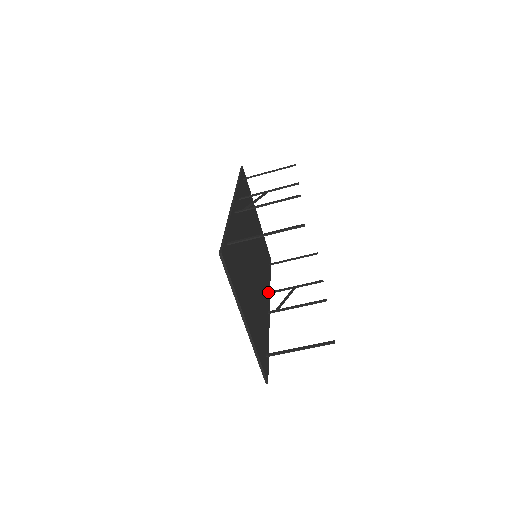
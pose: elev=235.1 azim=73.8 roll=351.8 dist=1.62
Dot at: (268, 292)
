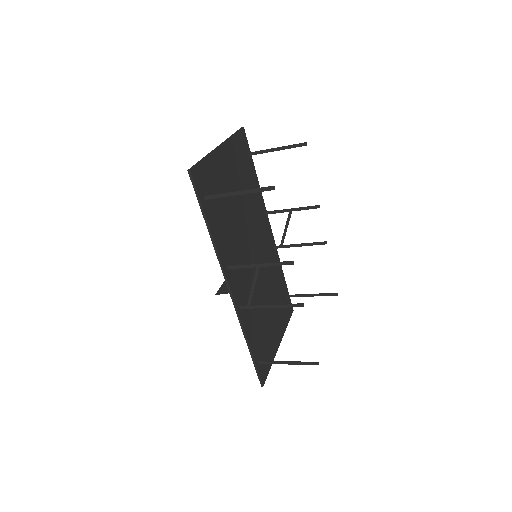
Dot at: (264, 214)
